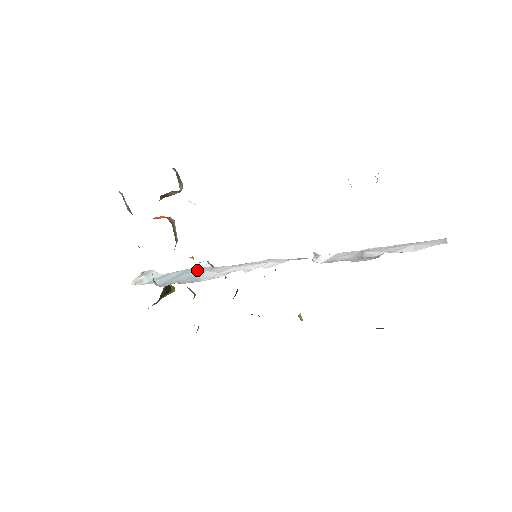
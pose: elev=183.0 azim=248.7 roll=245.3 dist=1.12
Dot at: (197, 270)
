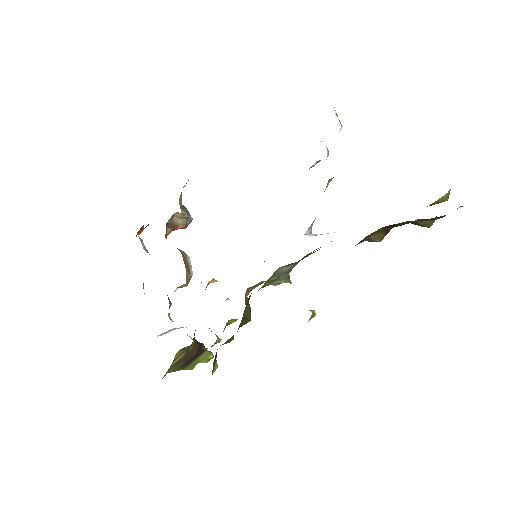
Dot at: occluded
